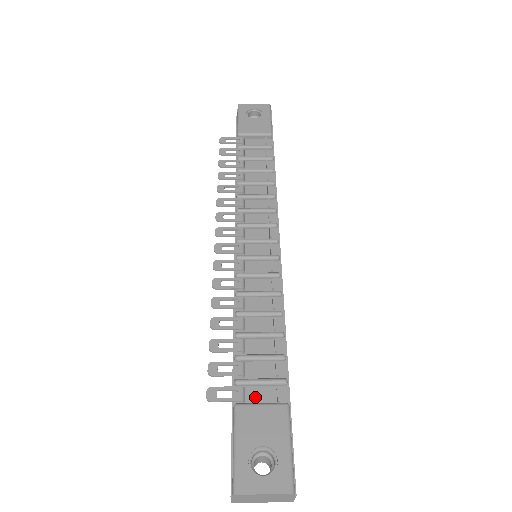
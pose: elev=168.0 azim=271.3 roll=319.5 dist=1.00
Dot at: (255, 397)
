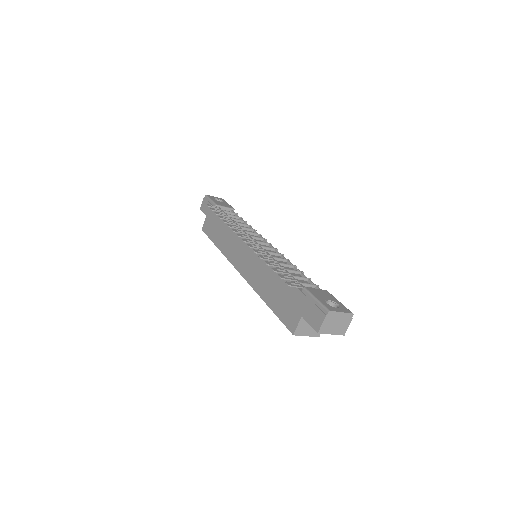
Dot at: occluded
